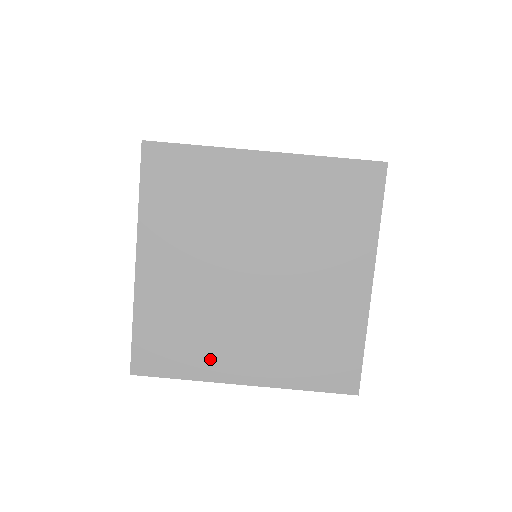
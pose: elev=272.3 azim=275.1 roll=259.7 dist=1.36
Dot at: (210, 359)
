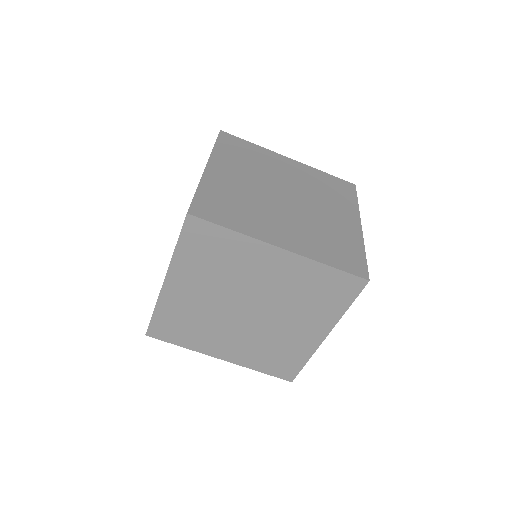
Dot at: (202, 342)
